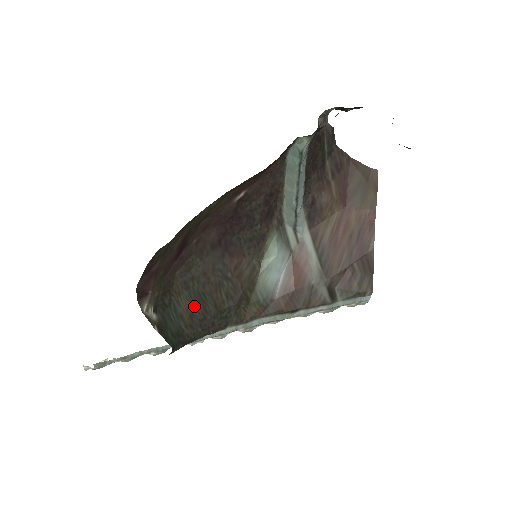
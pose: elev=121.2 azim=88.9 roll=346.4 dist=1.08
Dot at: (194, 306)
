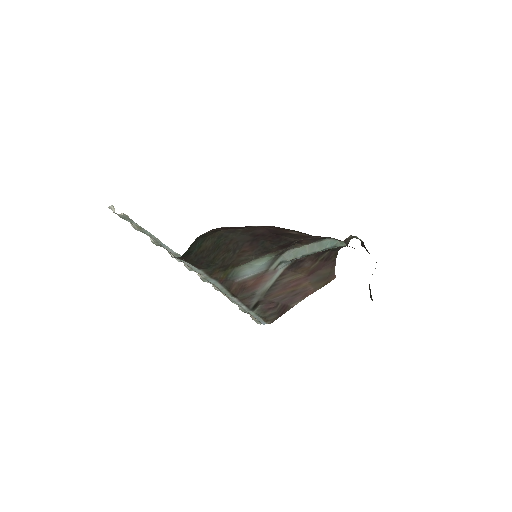
Dot at: (209, 248)
